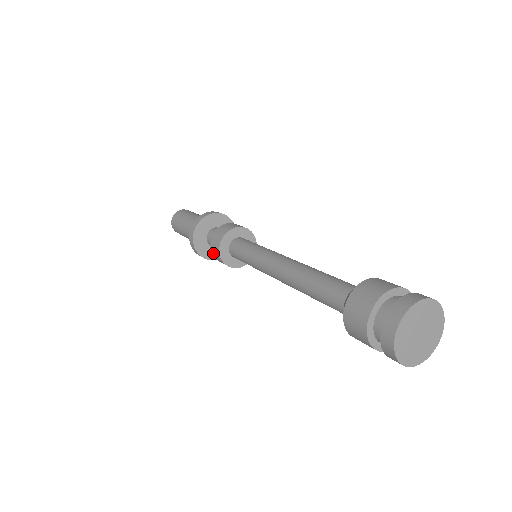
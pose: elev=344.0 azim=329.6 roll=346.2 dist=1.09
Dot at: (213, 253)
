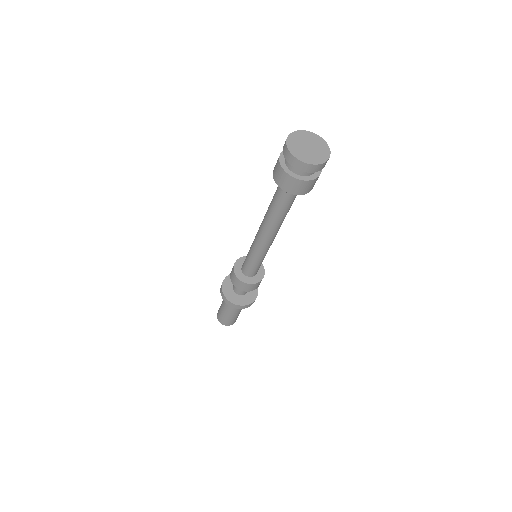
Dot at: (234, 284)
